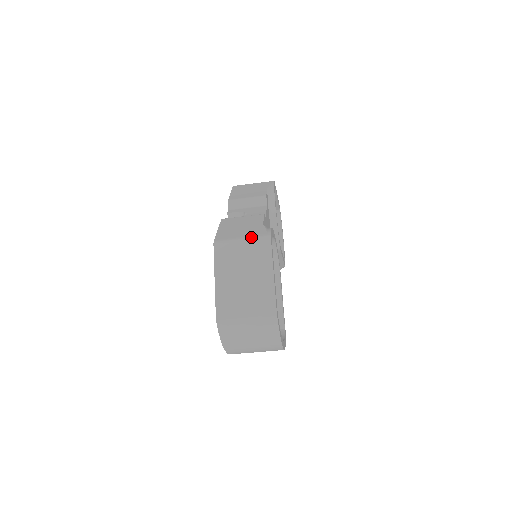
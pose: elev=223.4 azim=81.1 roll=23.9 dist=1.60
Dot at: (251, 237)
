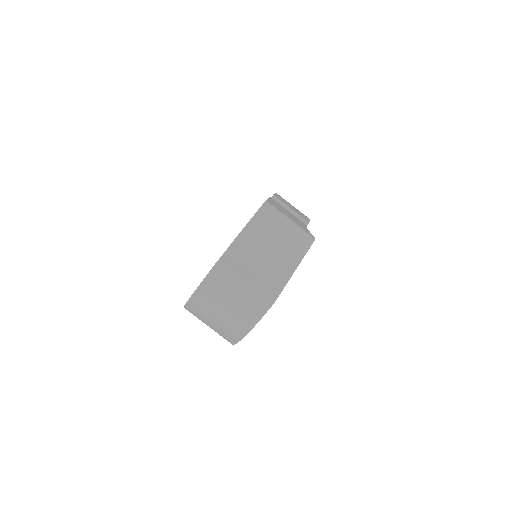
Dot at: (299, 225)
